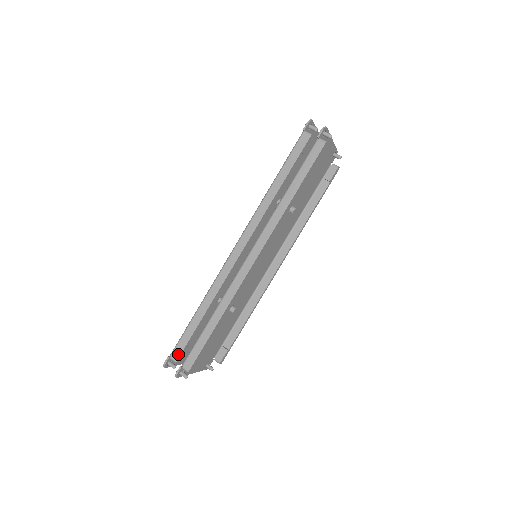
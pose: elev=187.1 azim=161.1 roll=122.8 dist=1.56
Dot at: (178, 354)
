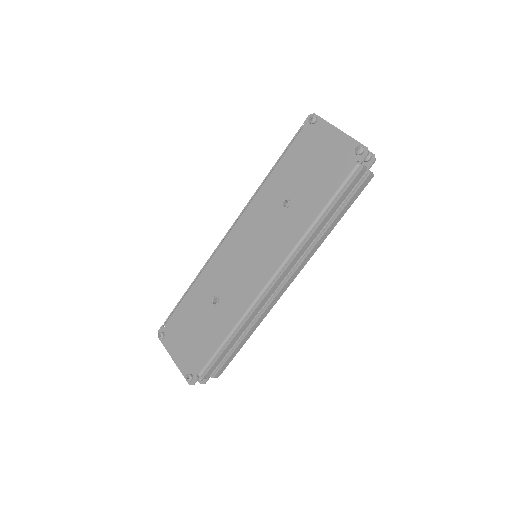
Dot at: (211, 373)
